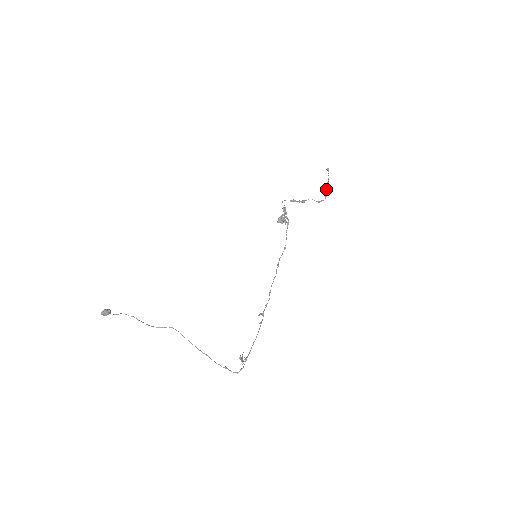
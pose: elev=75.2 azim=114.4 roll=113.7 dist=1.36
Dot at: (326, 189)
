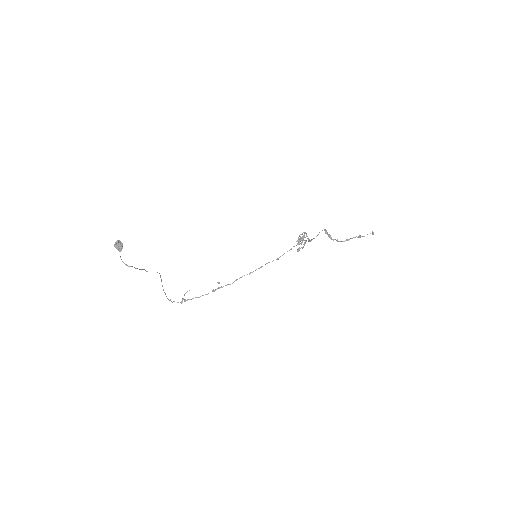
Dot at: occluded
